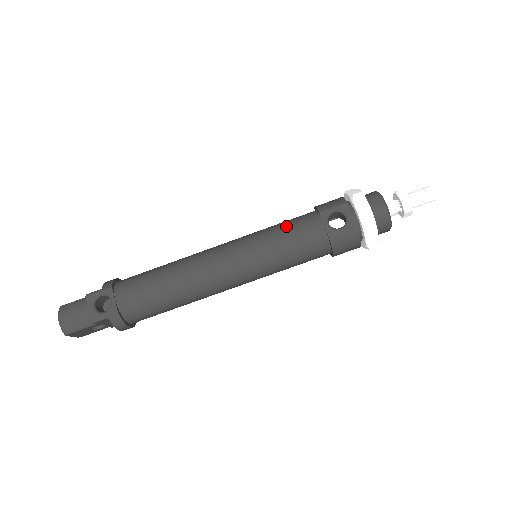
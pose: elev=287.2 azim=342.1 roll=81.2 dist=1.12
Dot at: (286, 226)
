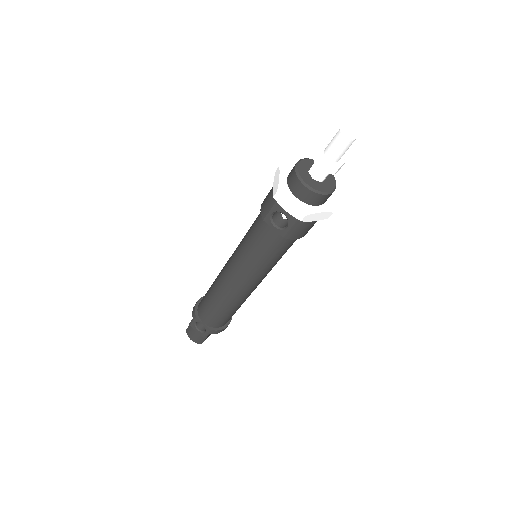
Dot at: (251, 238)
